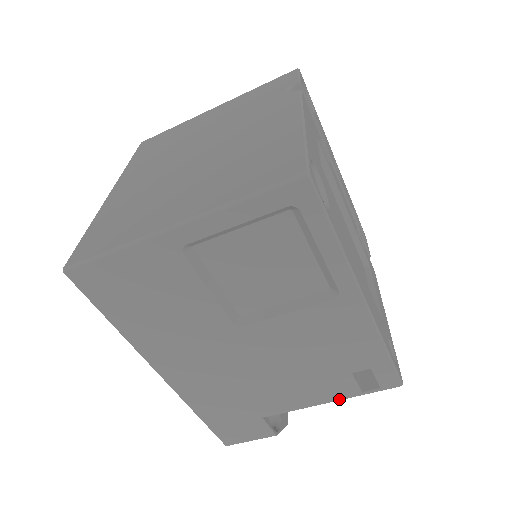
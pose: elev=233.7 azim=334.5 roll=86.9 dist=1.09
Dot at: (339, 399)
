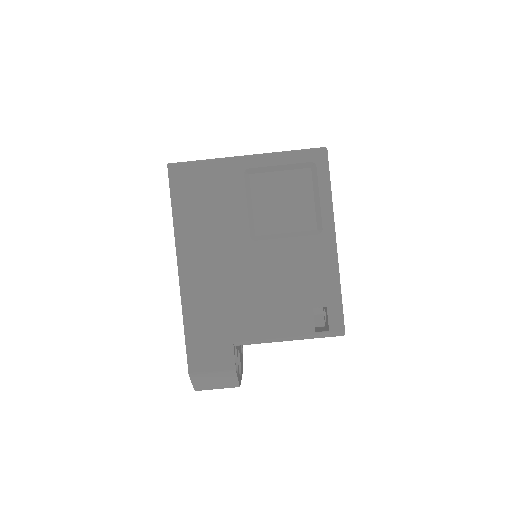
Dot at: (297, 336)
